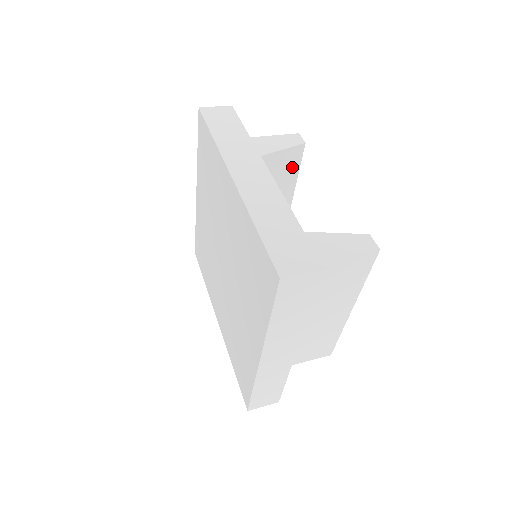
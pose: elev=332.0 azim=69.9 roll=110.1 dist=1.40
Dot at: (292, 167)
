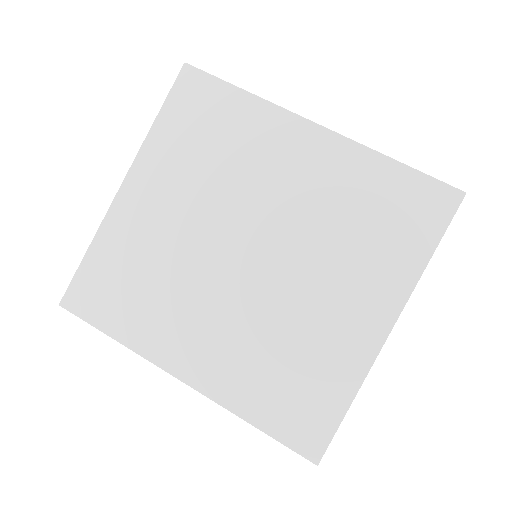
Dot at: occluded
